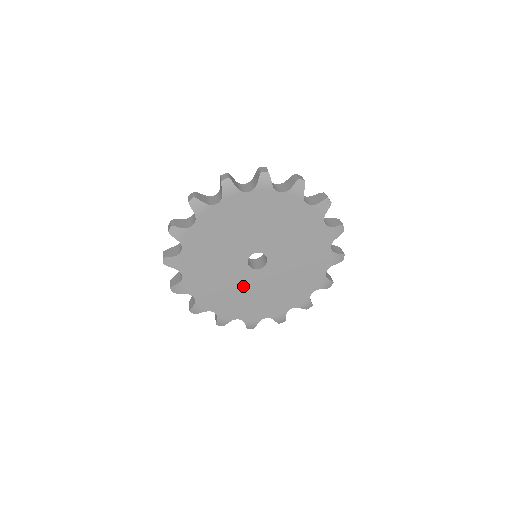
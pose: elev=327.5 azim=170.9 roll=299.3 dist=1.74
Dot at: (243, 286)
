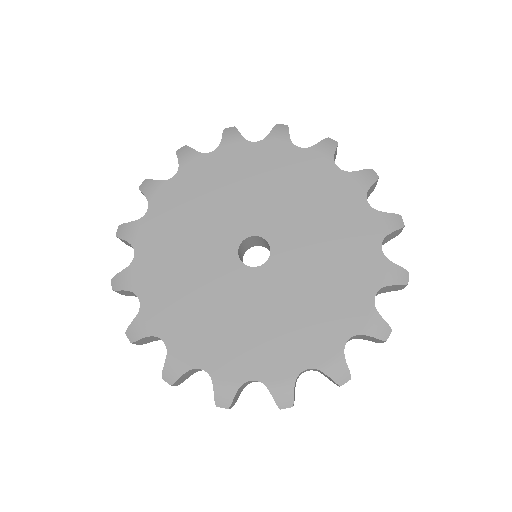
Dot at: (243, 304)
